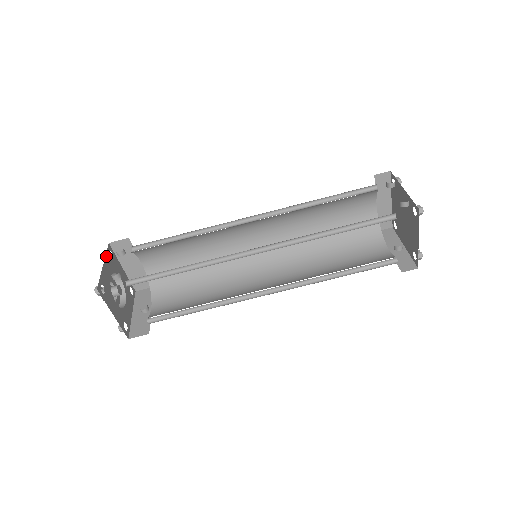
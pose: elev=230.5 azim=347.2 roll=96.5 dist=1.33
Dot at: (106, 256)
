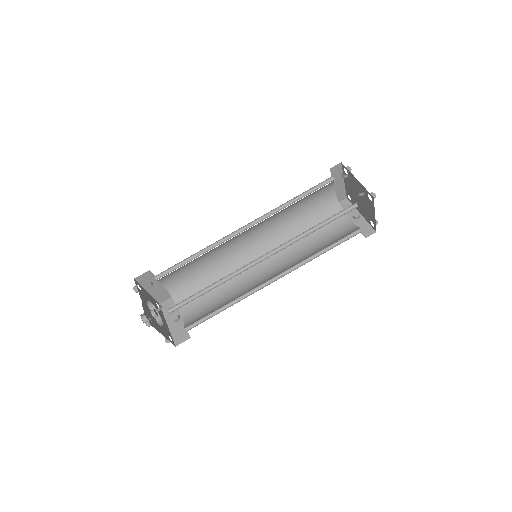
Dot at: occluded
